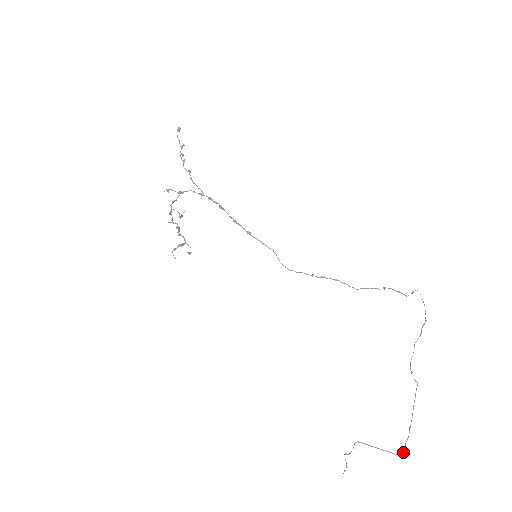
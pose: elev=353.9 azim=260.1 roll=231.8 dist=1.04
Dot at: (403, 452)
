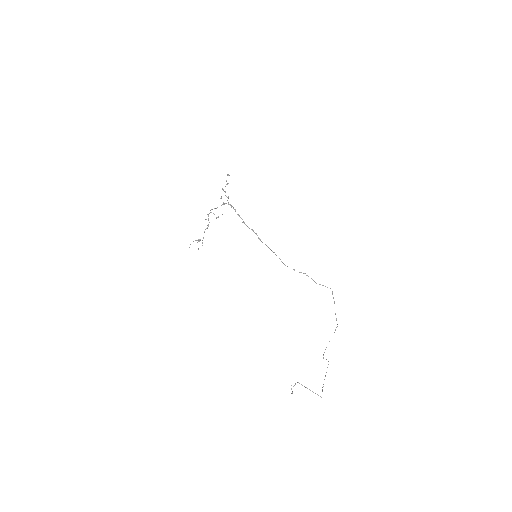
Dot at: occluded
